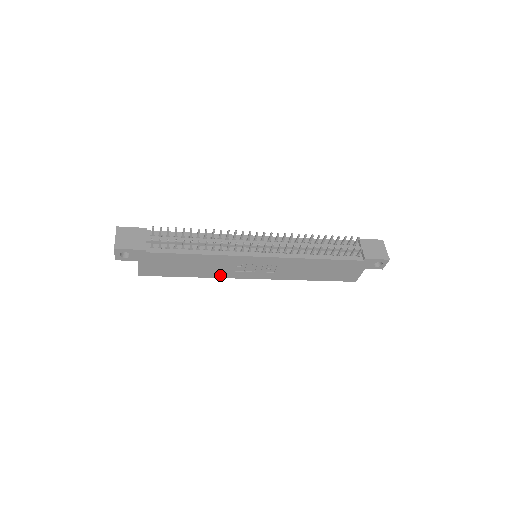
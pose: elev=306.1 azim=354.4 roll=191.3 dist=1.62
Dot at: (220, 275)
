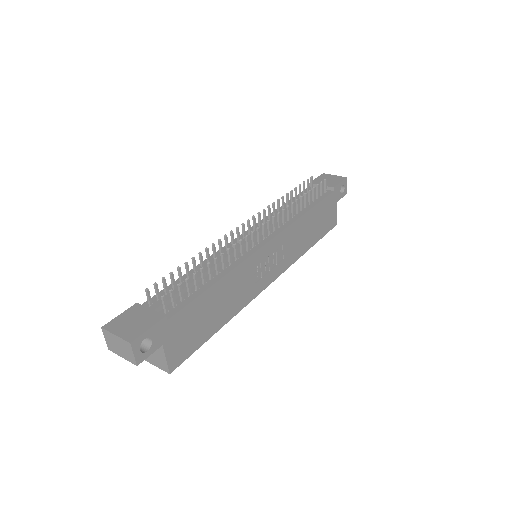
Dot at: (244, 301)
